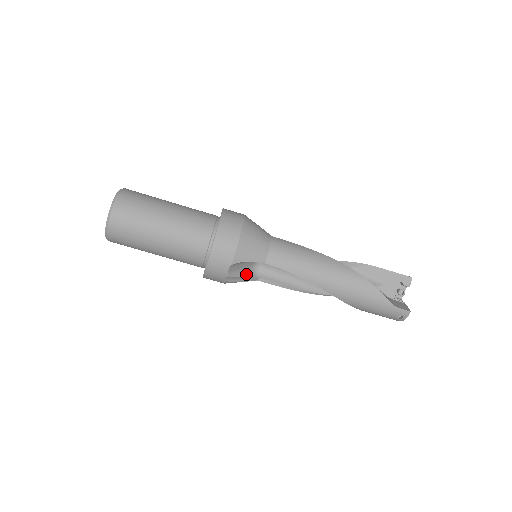
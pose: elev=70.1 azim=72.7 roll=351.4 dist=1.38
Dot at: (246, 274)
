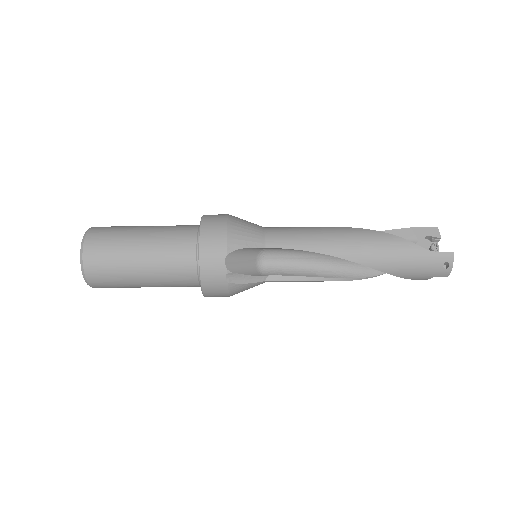
Dot at: (250, 273)
